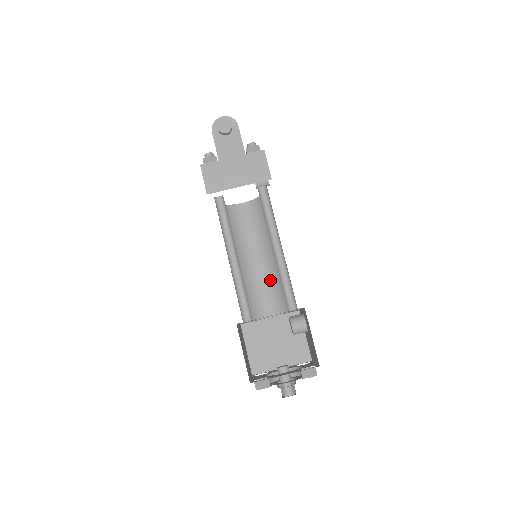
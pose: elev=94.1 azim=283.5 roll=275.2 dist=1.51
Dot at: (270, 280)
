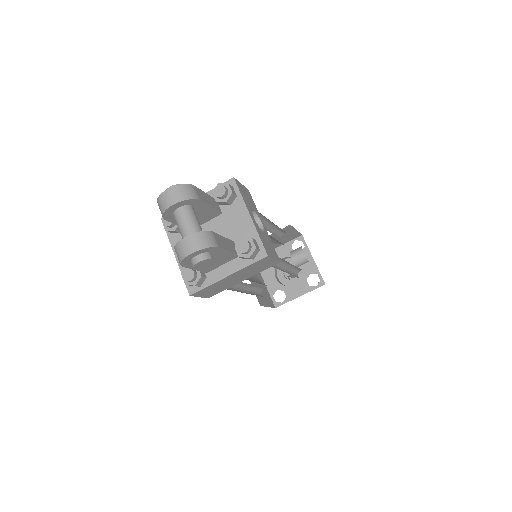
Dot at: occluded
